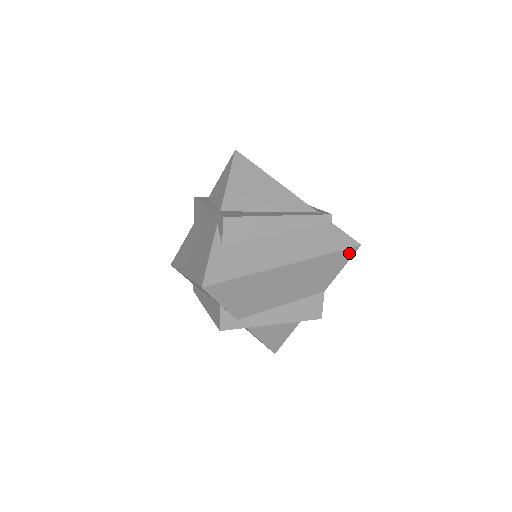
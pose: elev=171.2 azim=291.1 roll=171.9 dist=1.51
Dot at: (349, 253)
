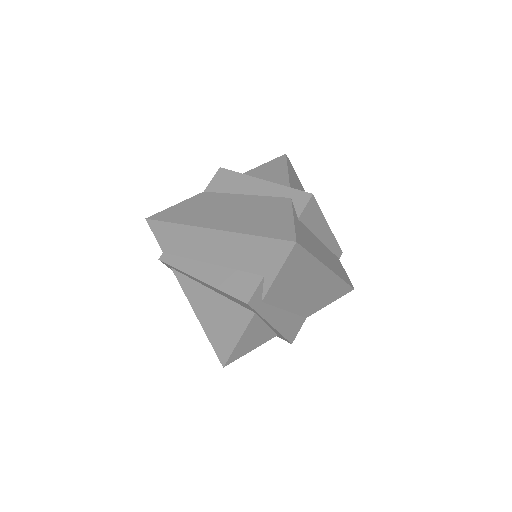
Dot at: (346, 291)
